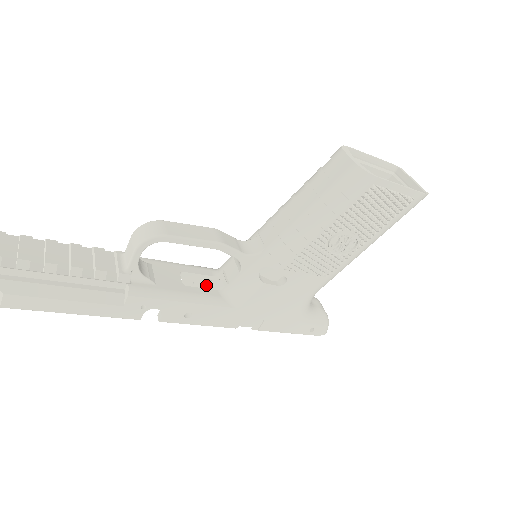
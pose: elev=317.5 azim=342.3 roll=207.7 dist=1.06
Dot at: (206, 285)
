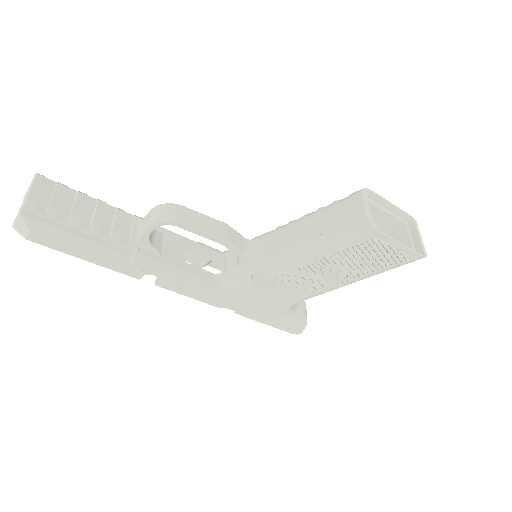
Dot at: (207, 262)
